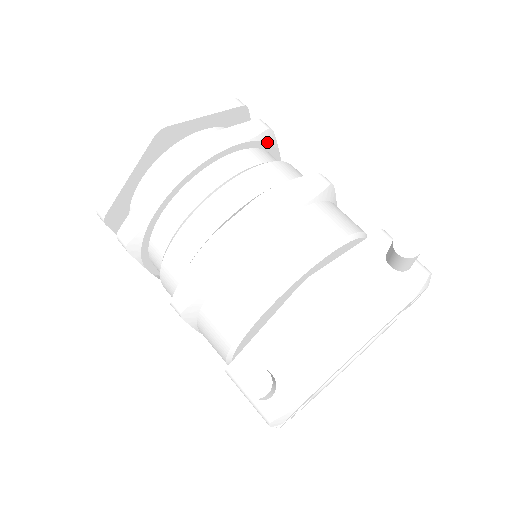
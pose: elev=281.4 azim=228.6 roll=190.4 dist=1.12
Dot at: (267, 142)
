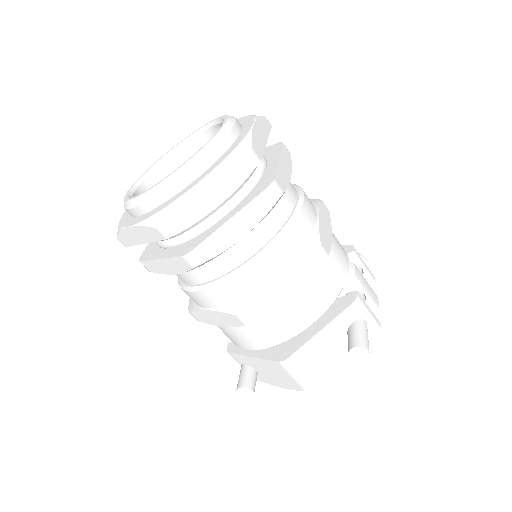
Dot at: occluded
